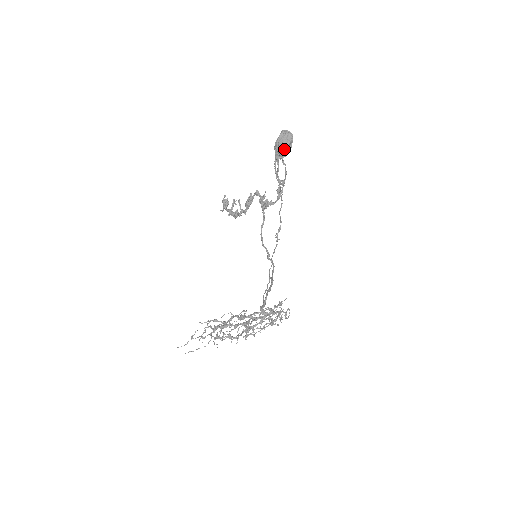
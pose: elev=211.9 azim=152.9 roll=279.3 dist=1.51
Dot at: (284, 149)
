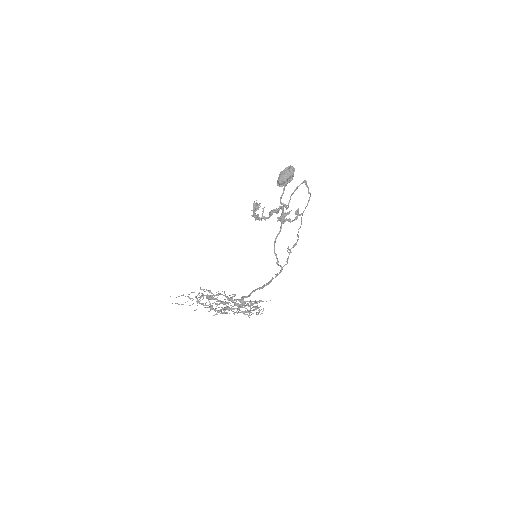
Dot at: (282, 180)
